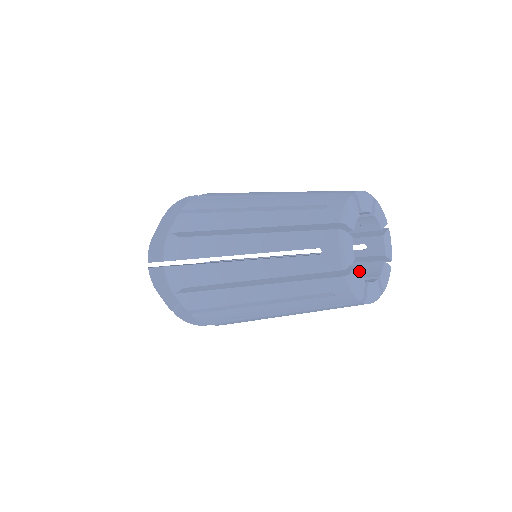
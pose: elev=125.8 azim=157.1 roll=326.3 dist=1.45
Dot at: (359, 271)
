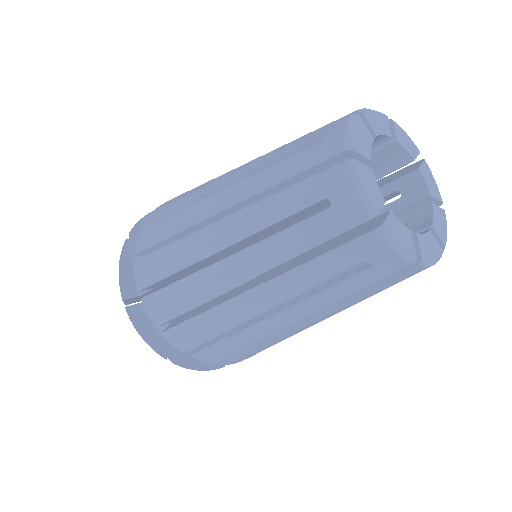
Dot at: occluded
